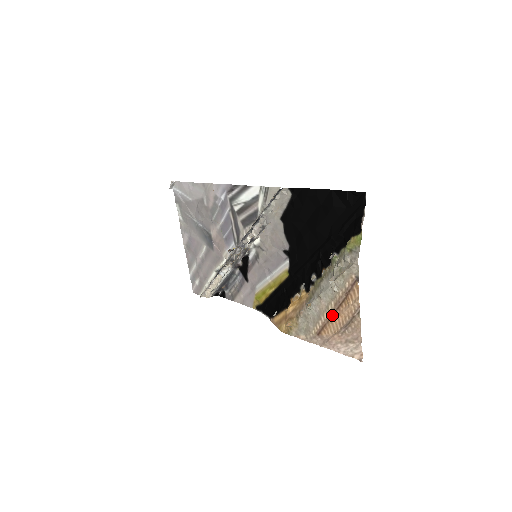
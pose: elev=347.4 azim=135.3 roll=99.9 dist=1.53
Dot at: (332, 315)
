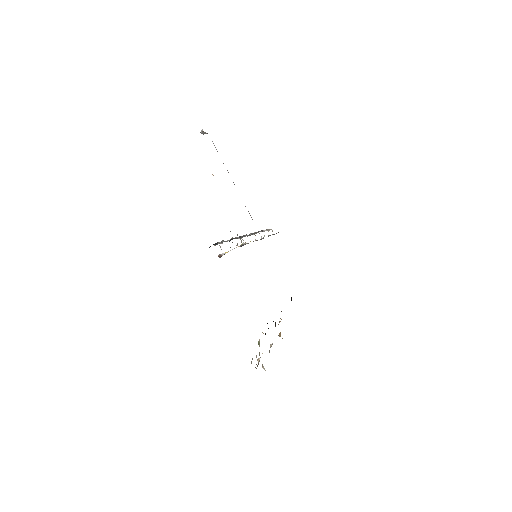
Dot at: occluded
